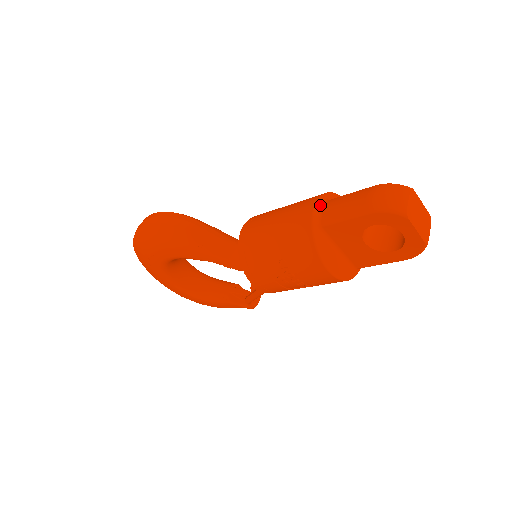
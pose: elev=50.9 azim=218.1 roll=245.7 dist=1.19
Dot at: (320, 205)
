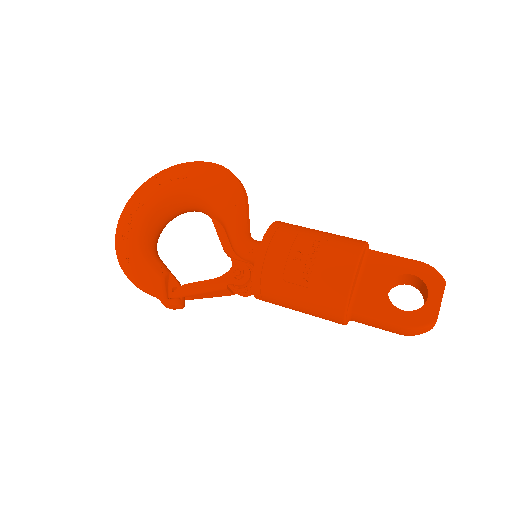
Dot at: occluded
